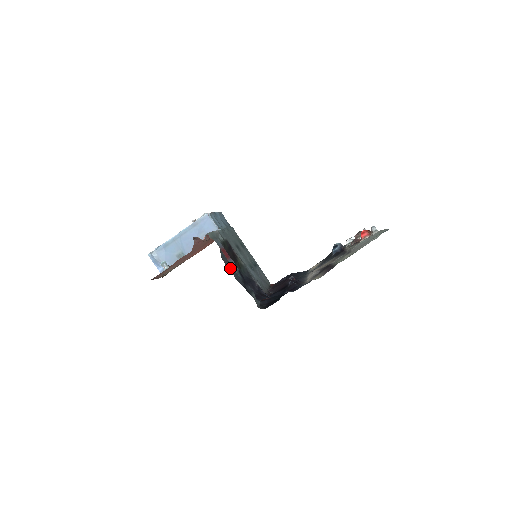
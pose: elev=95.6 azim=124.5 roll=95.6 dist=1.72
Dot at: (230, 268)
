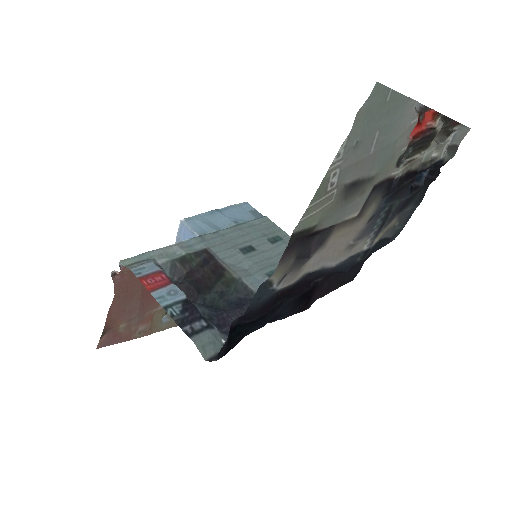
Dot at: occluded
